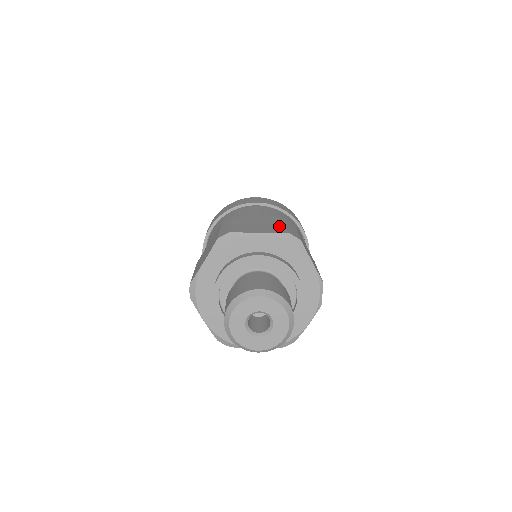
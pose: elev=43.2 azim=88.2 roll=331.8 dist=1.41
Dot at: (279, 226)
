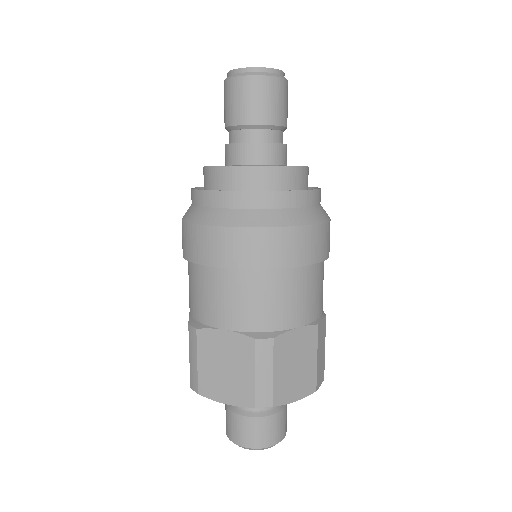
Dot at: (247, 380)
